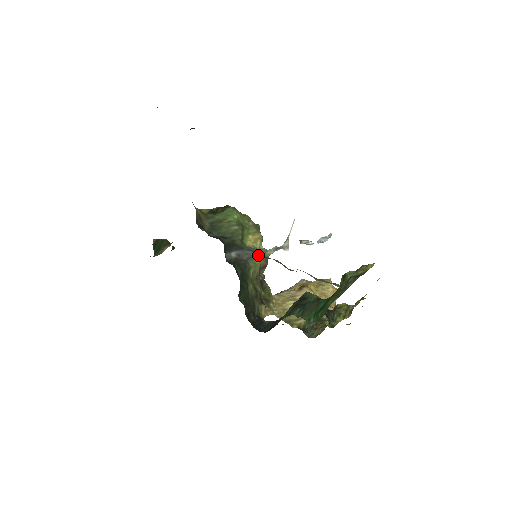
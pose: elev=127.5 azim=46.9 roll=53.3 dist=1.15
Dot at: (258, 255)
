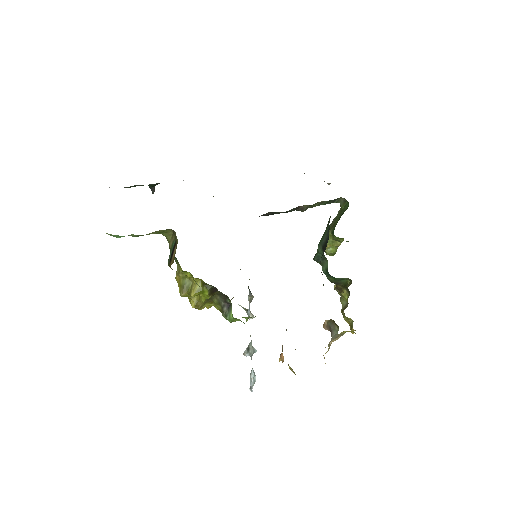
Dot at: occluded
